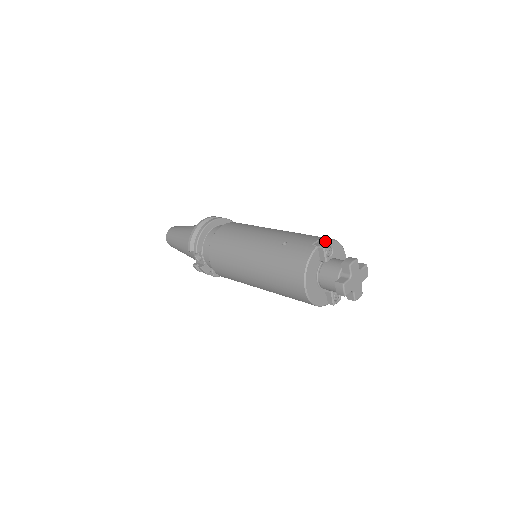
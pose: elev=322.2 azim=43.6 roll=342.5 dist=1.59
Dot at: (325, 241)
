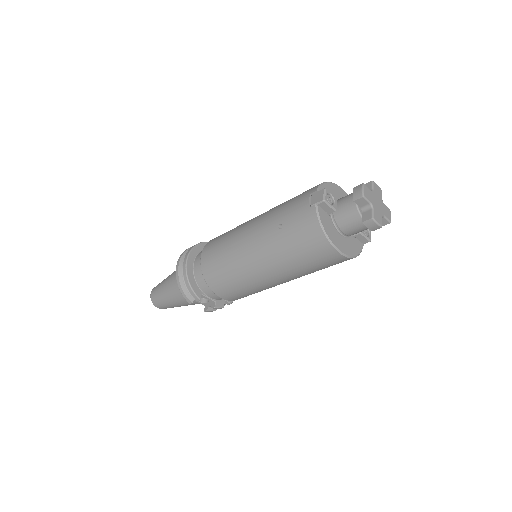
Dot at: (317, 193)
